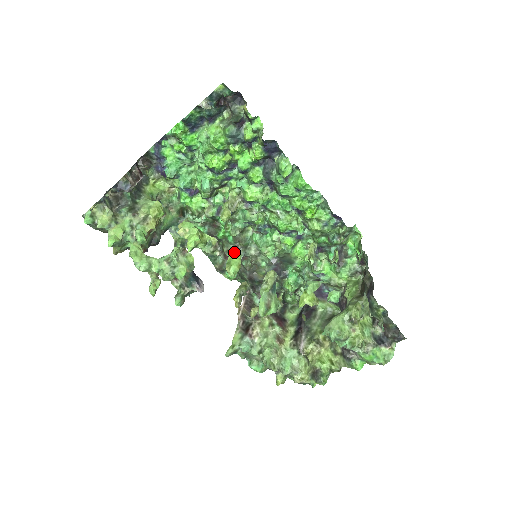
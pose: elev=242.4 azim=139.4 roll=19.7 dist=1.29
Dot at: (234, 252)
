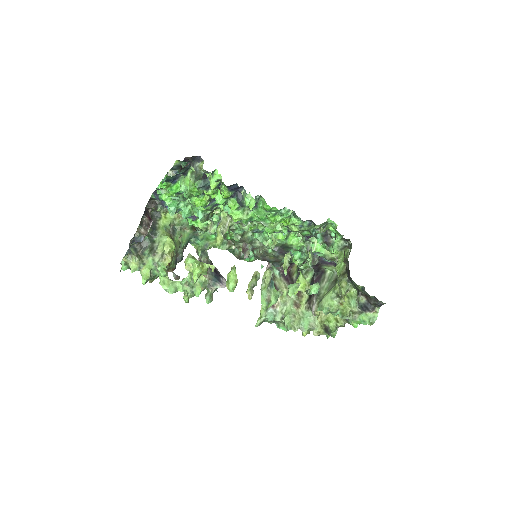
Dot at: (231, 270)
